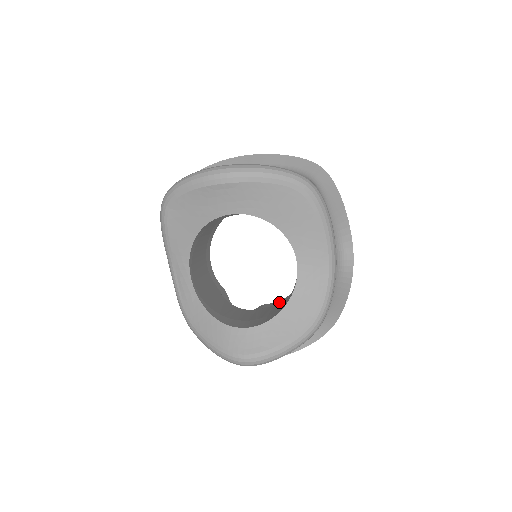
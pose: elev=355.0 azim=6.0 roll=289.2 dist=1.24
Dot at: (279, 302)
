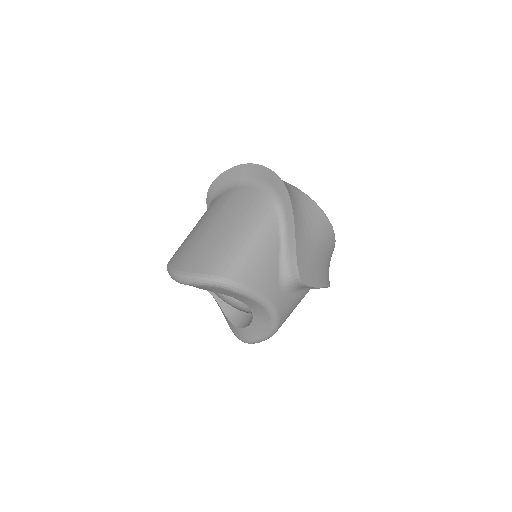
Dot at: occluded
